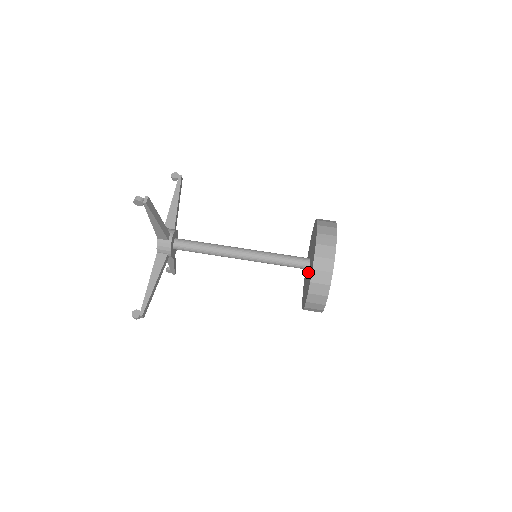
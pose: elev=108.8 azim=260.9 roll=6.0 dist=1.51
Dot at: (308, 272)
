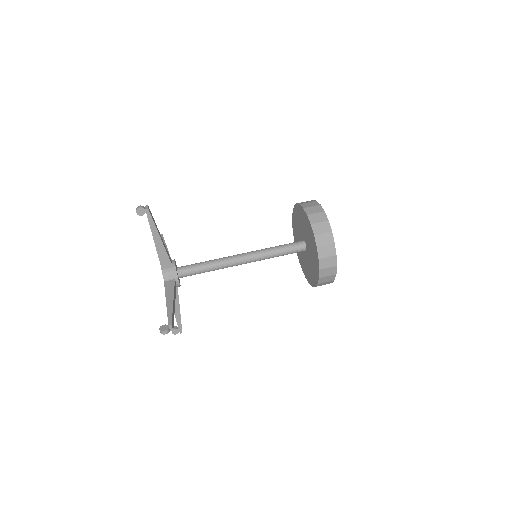
Dot at: (307, 249)
